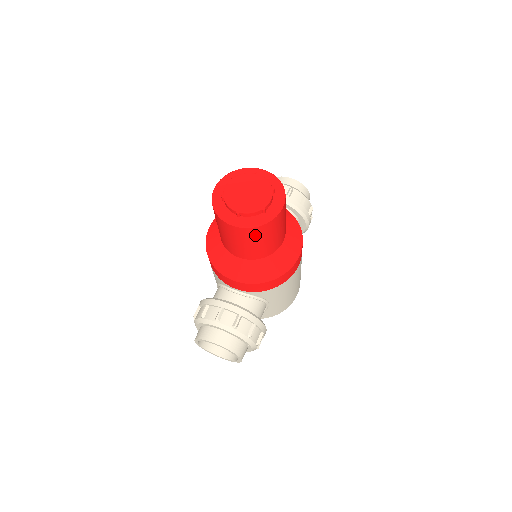
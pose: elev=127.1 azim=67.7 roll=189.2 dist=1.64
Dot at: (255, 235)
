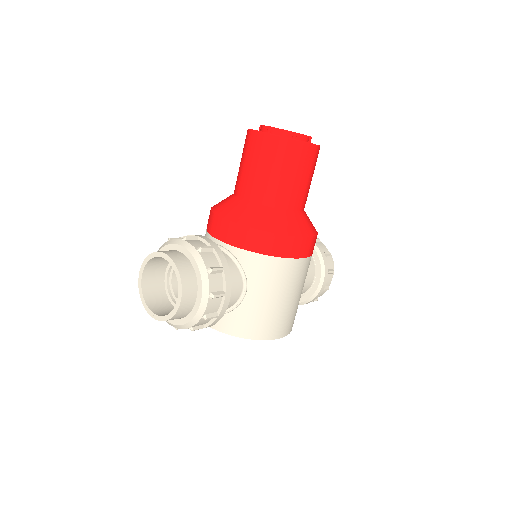
Dot at: (276, 153)
